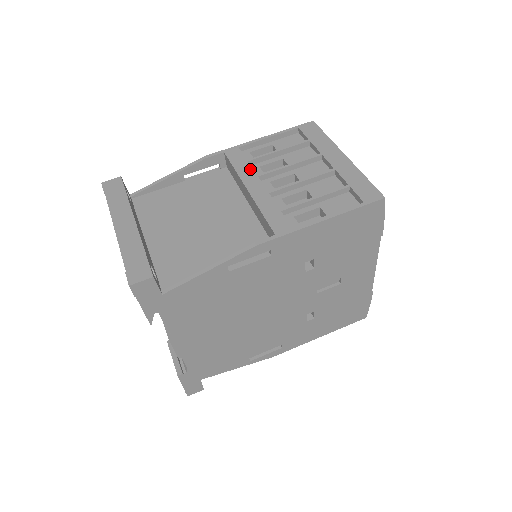
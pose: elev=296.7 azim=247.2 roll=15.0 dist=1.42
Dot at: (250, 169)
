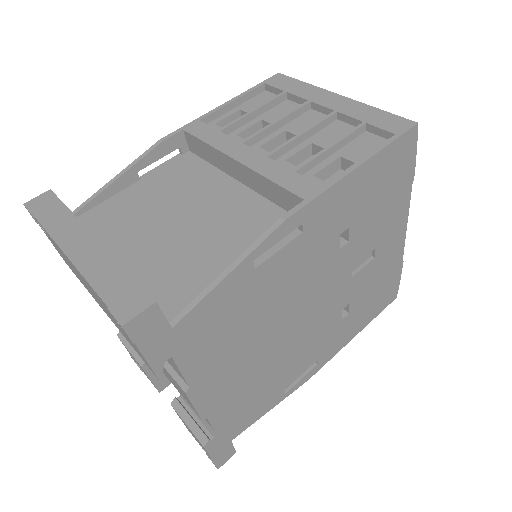
Dot at: (227, 138)
